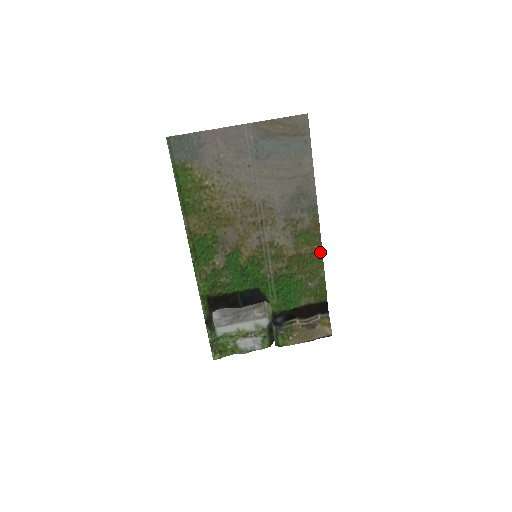
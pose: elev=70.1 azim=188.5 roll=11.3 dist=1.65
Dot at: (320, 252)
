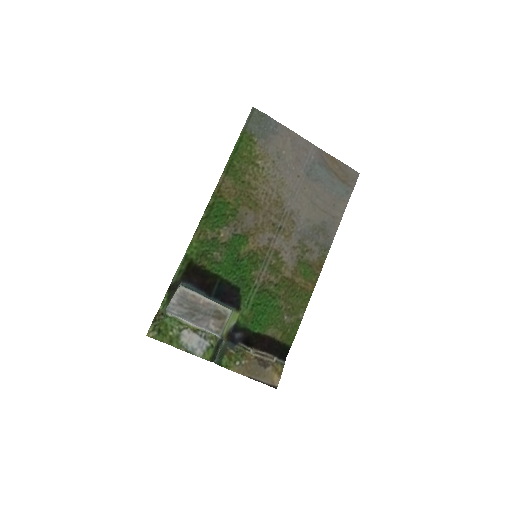
Dot at: (310, 292)
